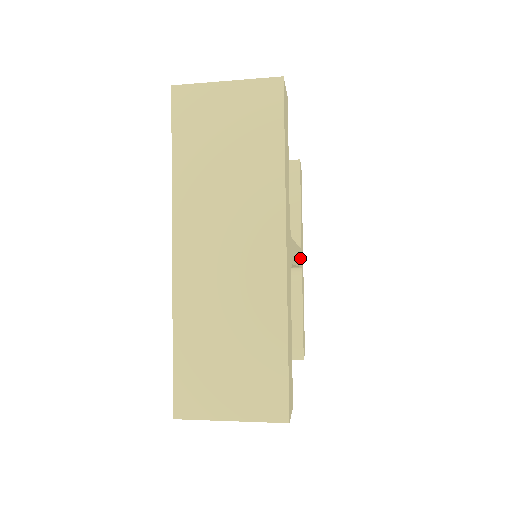
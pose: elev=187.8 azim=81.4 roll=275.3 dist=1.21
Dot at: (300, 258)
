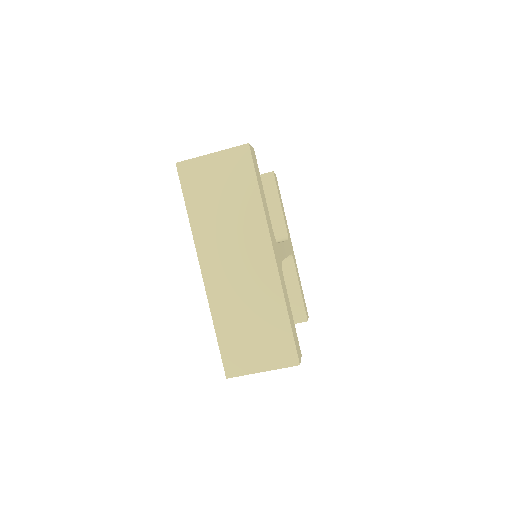
Dot at: (289, 248)
